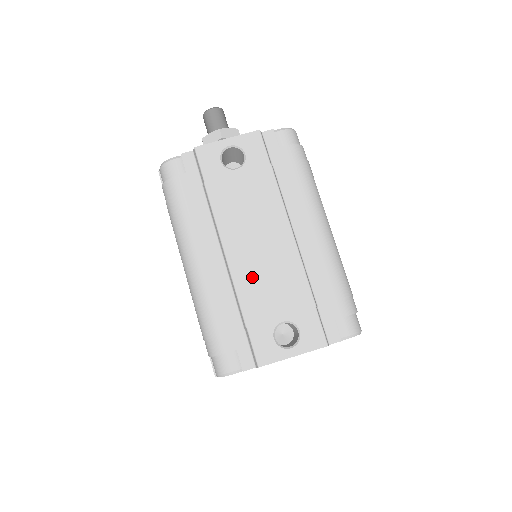
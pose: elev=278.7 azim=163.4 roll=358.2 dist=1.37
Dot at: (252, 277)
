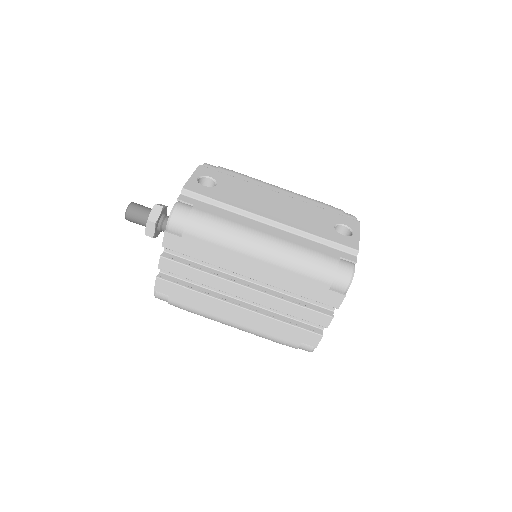
Dot at: (296, 220)
